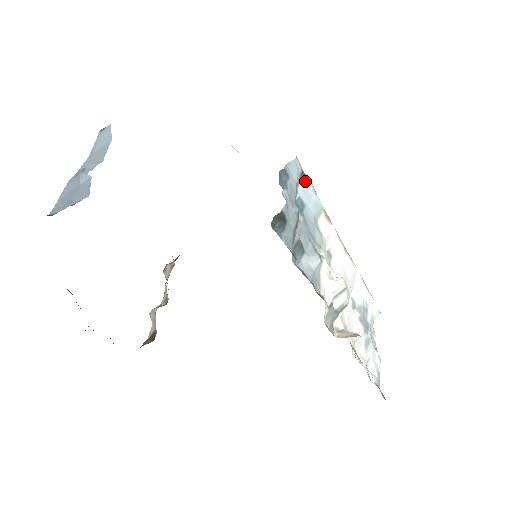
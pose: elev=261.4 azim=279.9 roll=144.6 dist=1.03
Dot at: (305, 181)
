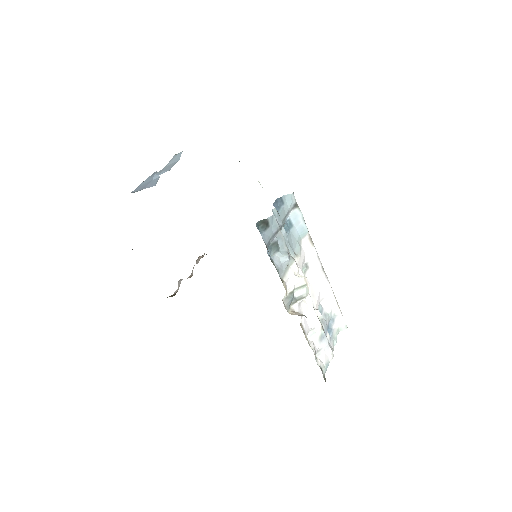
Dot at: (297, 210)
